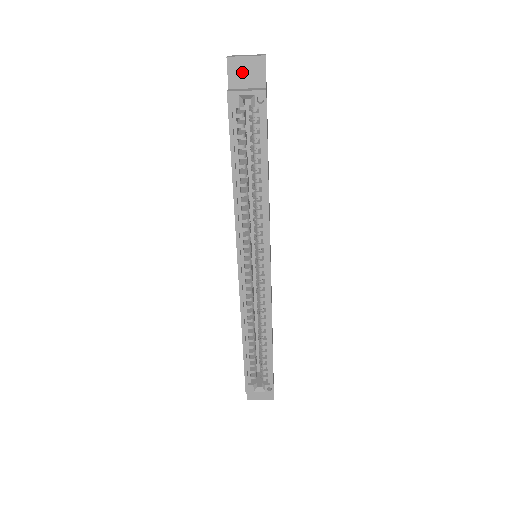
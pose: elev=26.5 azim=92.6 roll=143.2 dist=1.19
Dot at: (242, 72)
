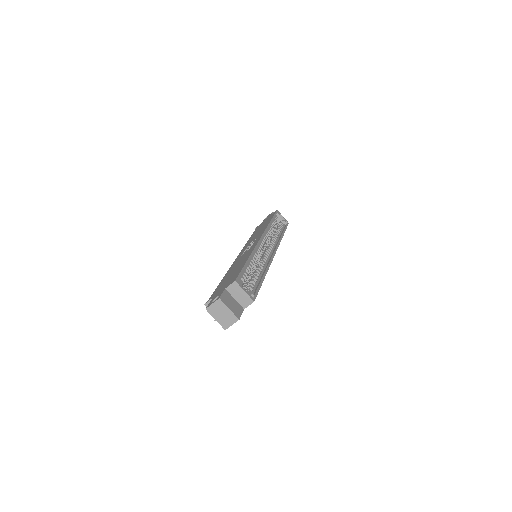
Dot at: occluded
